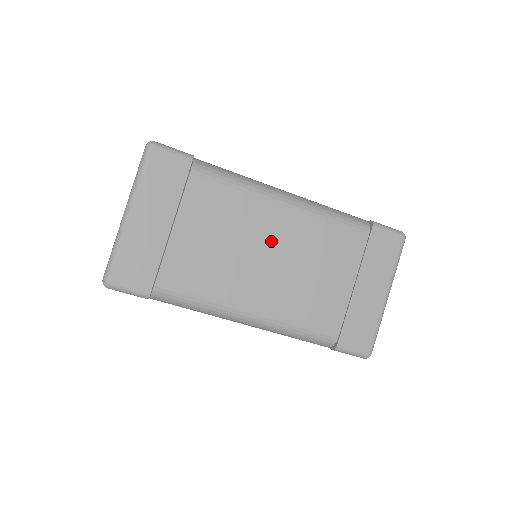
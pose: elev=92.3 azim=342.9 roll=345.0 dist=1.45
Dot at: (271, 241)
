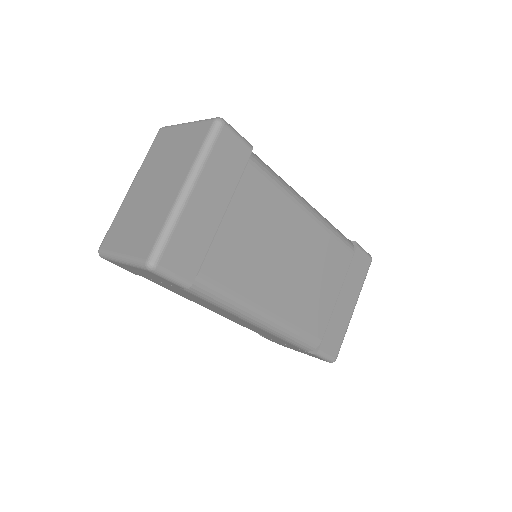
Dot at: (294, 246)
